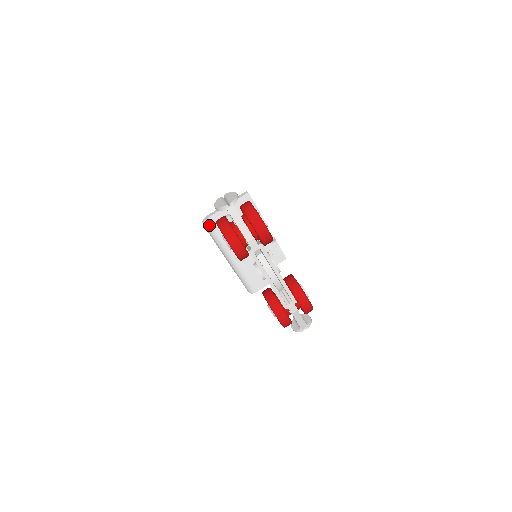
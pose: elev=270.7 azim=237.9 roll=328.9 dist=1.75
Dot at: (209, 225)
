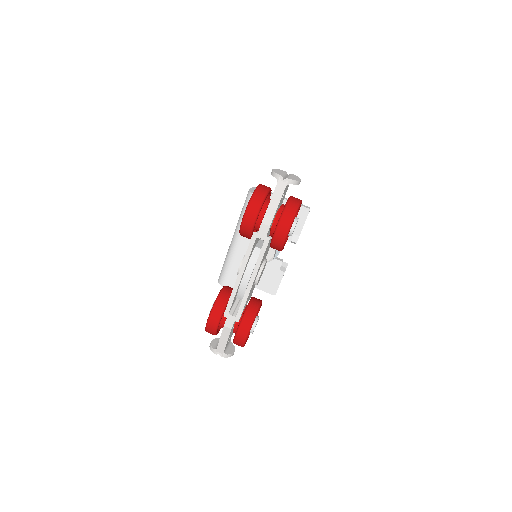
Dot at: occluded
